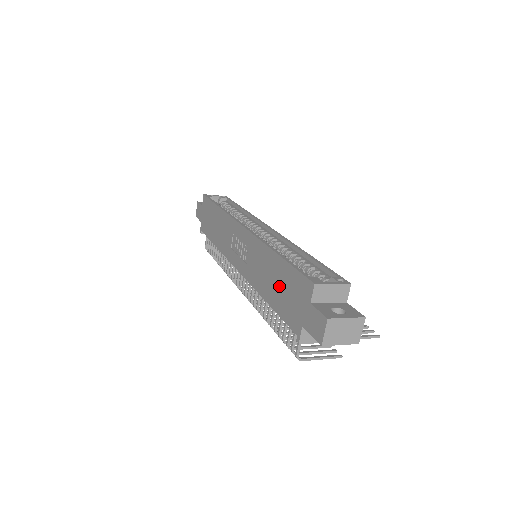
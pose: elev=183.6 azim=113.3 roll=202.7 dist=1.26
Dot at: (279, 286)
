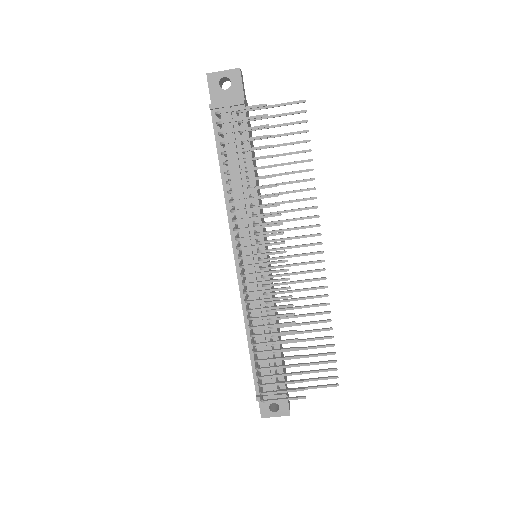
Dot at: occluded
